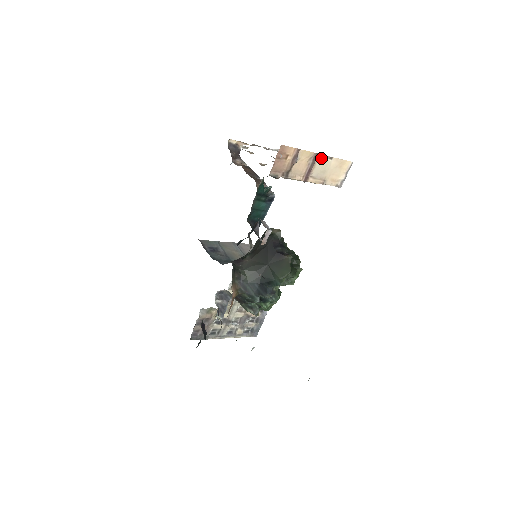
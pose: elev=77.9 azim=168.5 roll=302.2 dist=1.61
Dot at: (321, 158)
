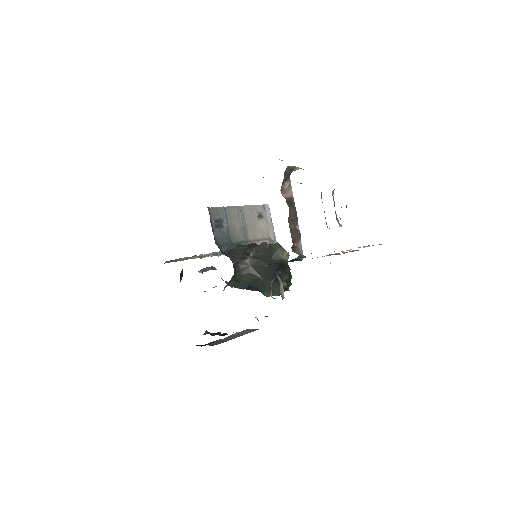
Dot at: occluded
